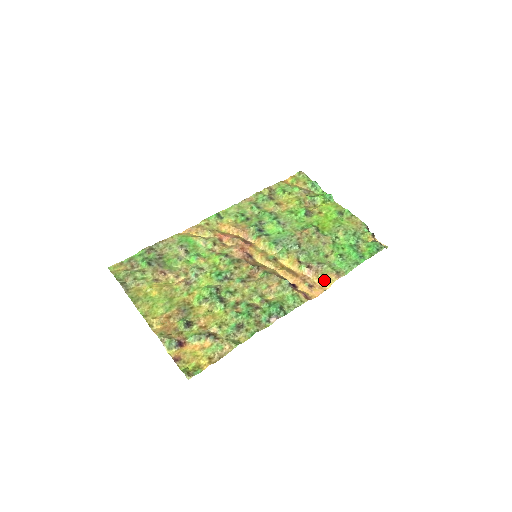
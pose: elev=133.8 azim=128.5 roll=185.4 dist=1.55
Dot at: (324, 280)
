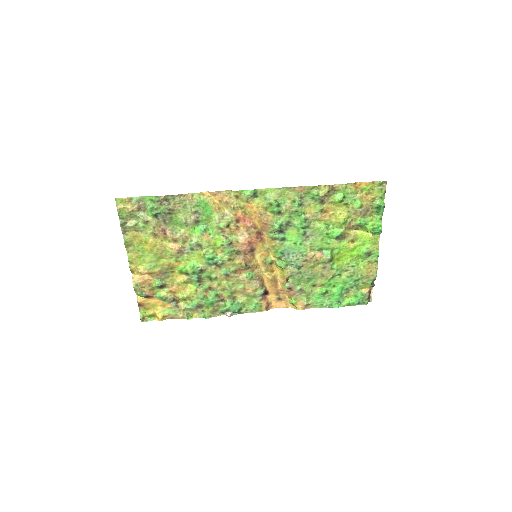
Dot at: (292, 303)
